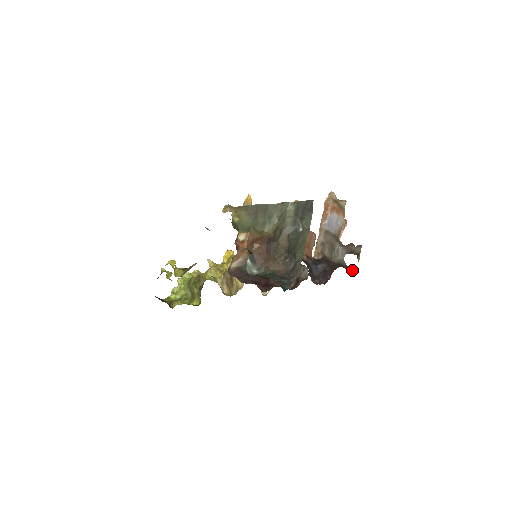
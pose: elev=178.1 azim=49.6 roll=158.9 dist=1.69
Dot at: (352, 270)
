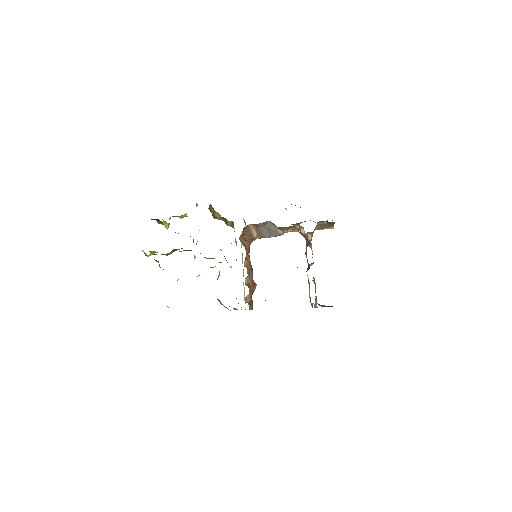
Dot at: occluded
